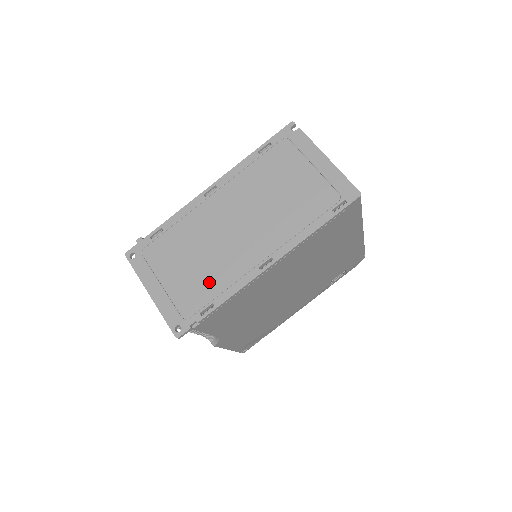
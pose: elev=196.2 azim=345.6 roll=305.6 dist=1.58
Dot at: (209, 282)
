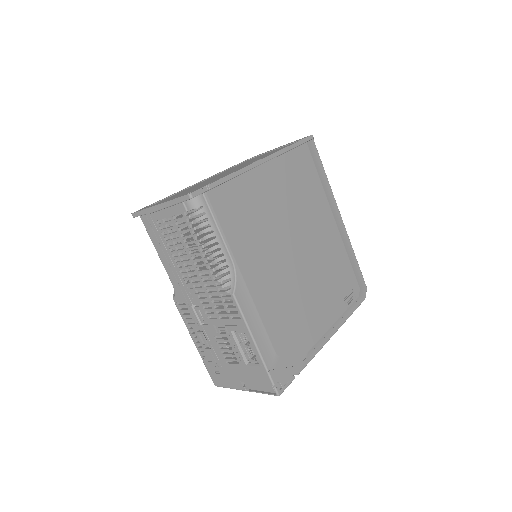
Dot at: occluded
